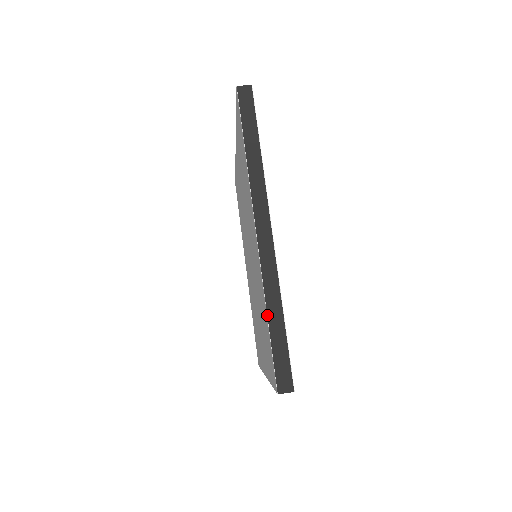
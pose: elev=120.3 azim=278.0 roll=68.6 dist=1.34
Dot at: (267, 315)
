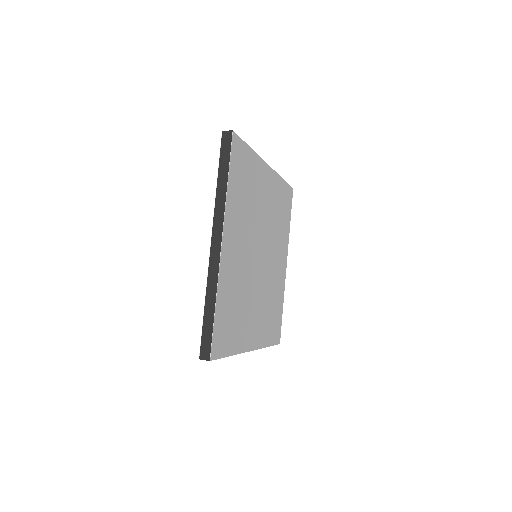
Dot at: (205, 303)
